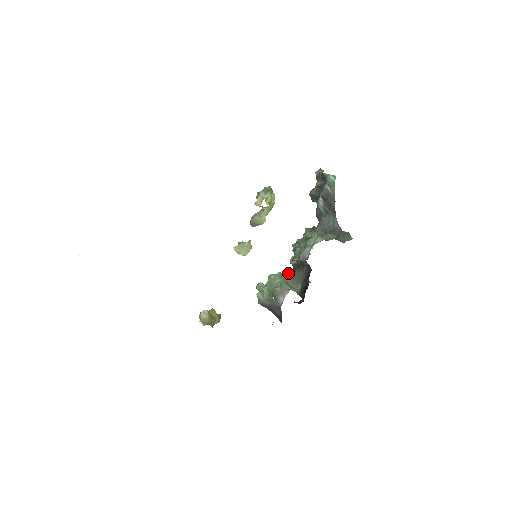
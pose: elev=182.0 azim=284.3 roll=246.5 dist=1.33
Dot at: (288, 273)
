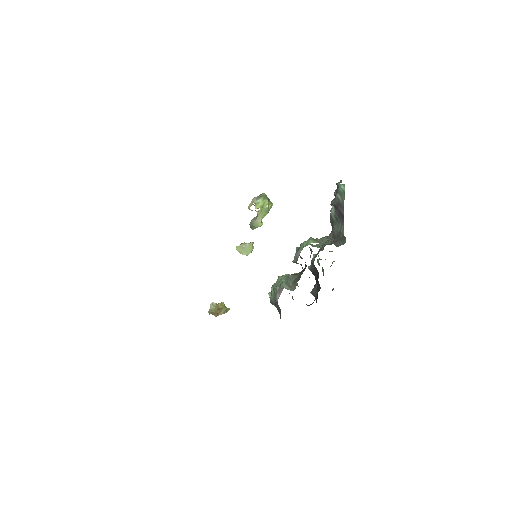
Dot at: (292, 275)
